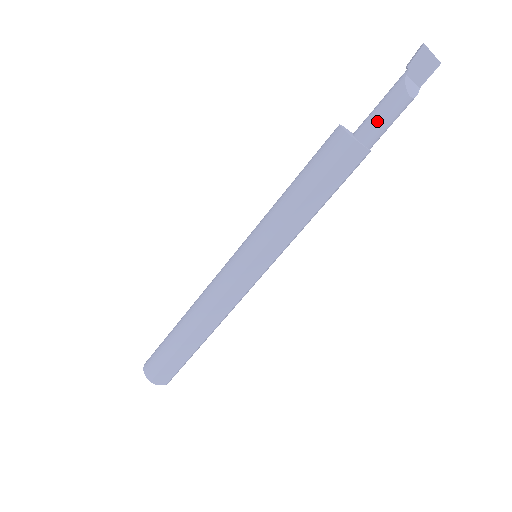
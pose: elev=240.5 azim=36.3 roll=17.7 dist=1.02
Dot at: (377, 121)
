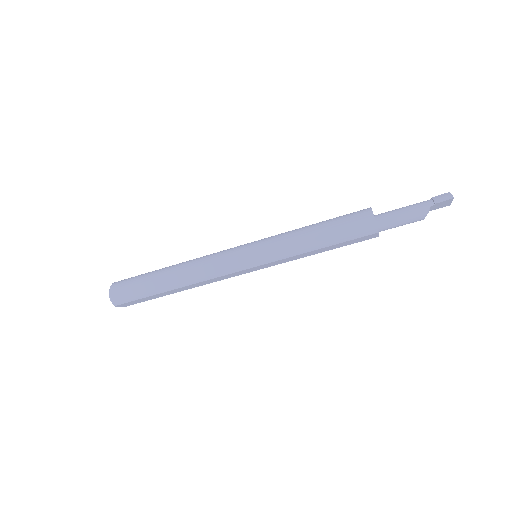
Dot at: (396, 223)
